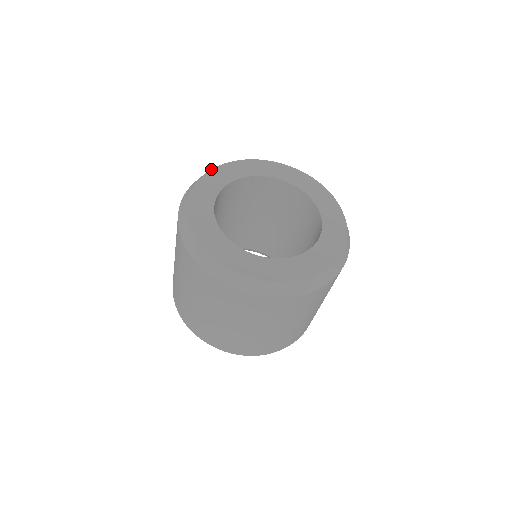
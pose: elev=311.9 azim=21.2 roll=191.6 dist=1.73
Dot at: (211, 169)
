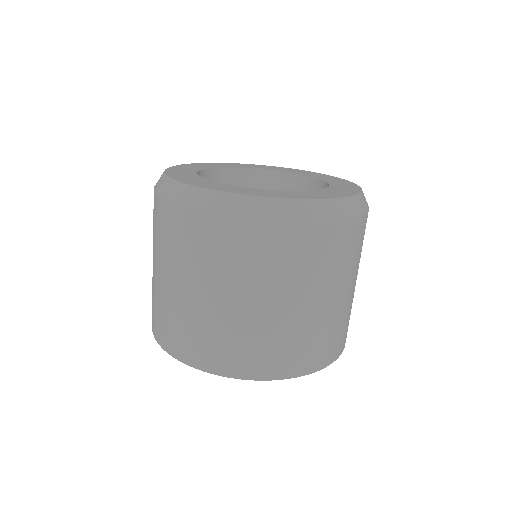
Dot at: (177, 165)
